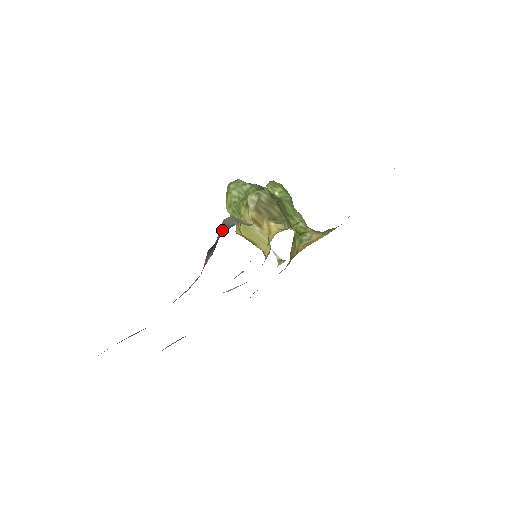
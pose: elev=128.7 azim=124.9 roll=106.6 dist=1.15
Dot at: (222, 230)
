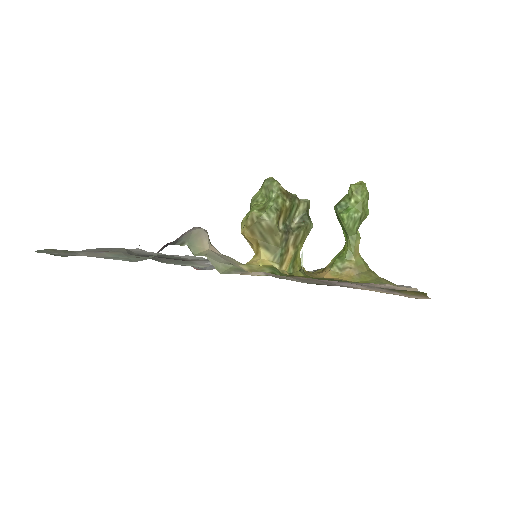
Dot at: (176, 239)
